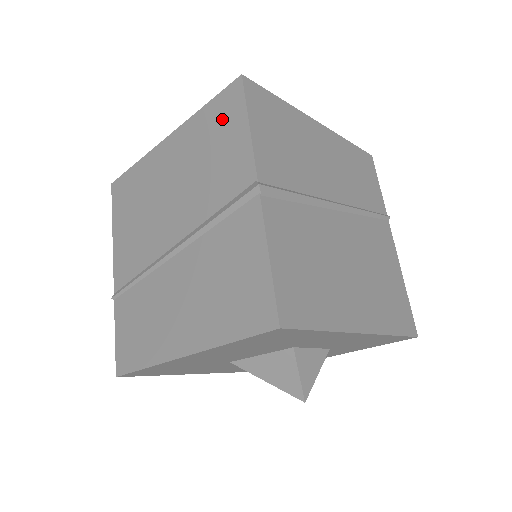
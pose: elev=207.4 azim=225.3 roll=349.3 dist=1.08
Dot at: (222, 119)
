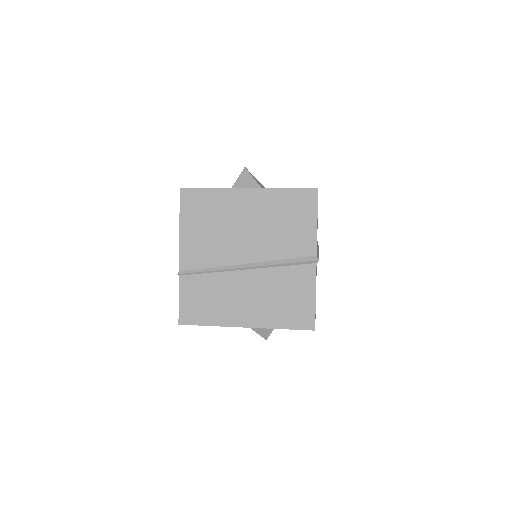
Dot at: (299, 207)
